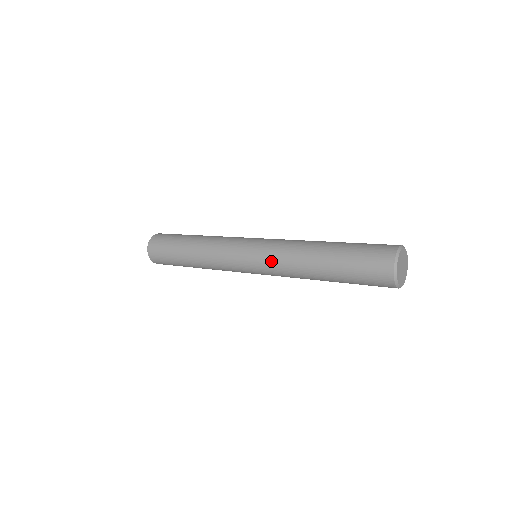
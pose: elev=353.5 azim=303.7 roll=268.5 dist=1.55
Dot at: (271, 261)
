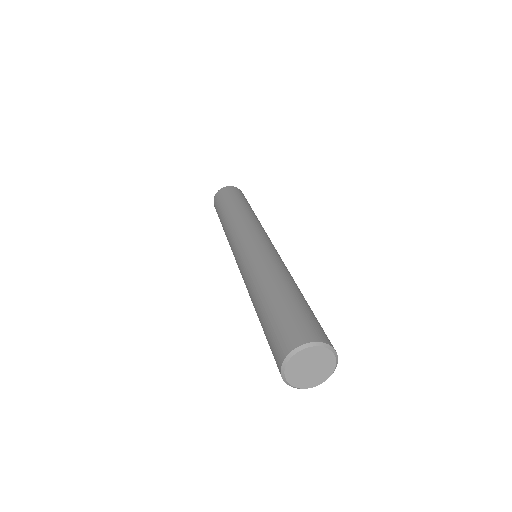
Dot at: (242, 277)
